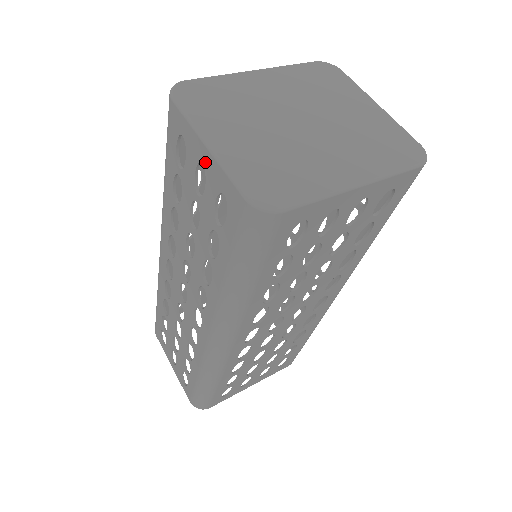
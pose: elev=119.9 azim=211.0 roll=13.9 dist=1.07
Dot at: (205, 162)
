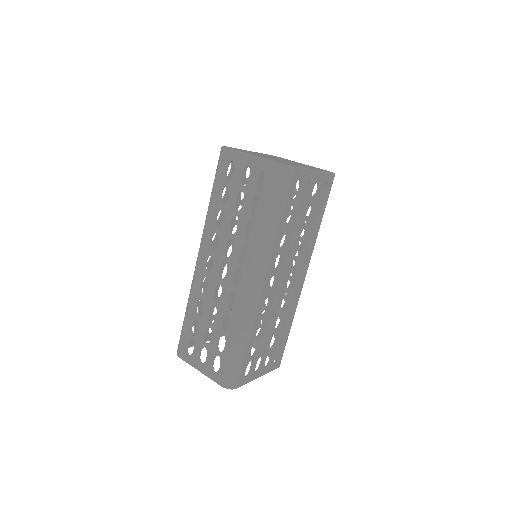
Dot at: (250, 164)
